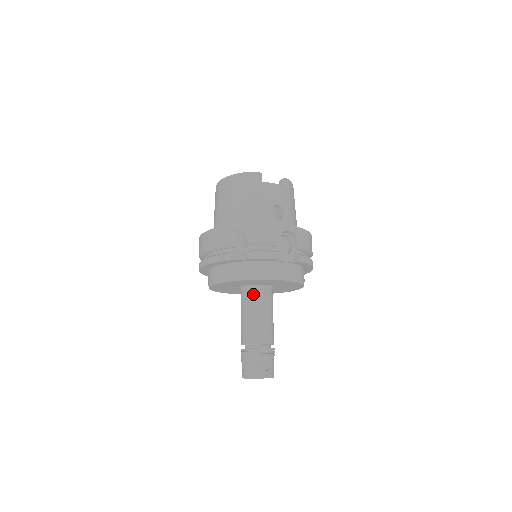
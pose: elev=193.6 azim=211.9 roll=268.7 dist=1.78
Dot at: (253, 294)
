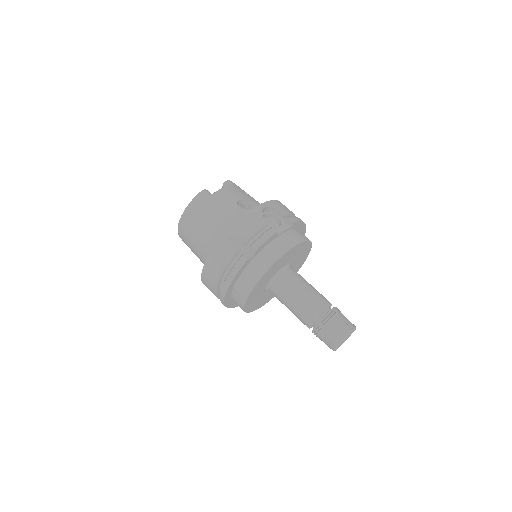
Dot at: (282, 281)
